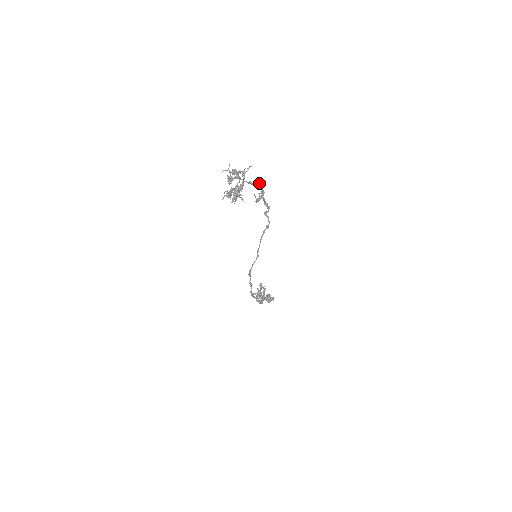
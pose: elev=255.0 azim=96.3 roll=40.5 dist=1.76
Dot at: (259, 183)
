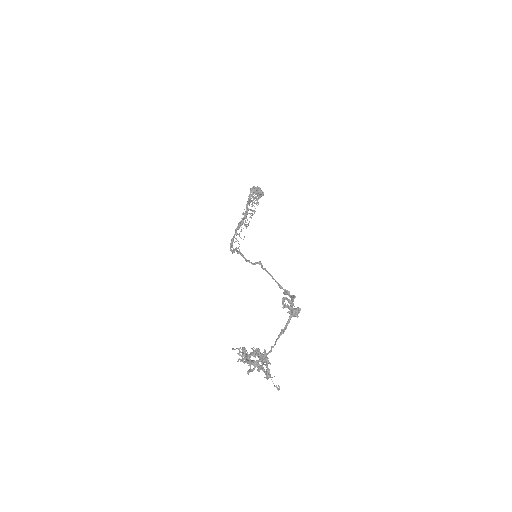
Dot at: (296, 316)
